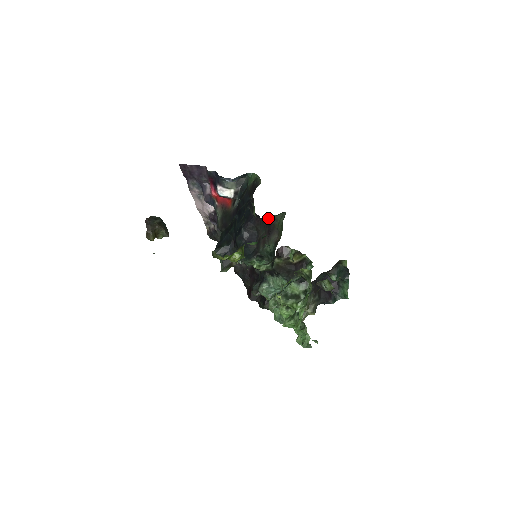
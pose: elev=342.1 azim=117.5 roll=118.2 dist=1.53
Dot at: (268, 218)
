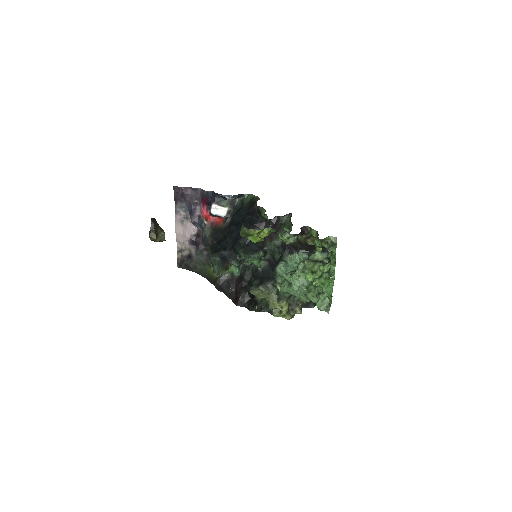
Dot at: (274, 219)
